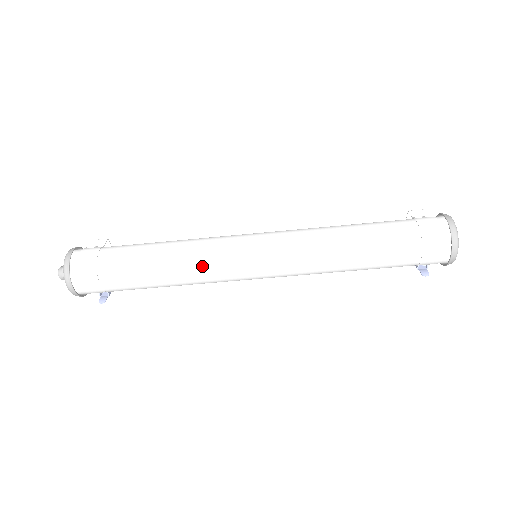
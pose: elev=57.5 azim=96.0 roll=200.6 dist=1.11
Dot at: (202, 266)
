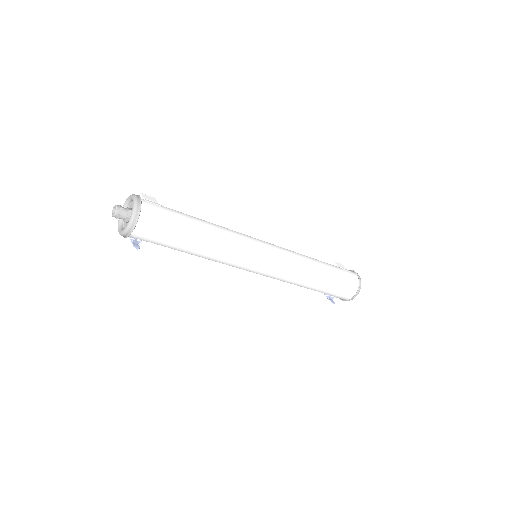
Dot at: (233, 250)
